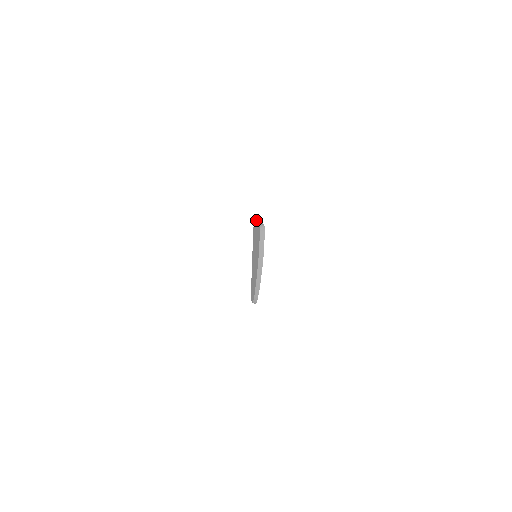
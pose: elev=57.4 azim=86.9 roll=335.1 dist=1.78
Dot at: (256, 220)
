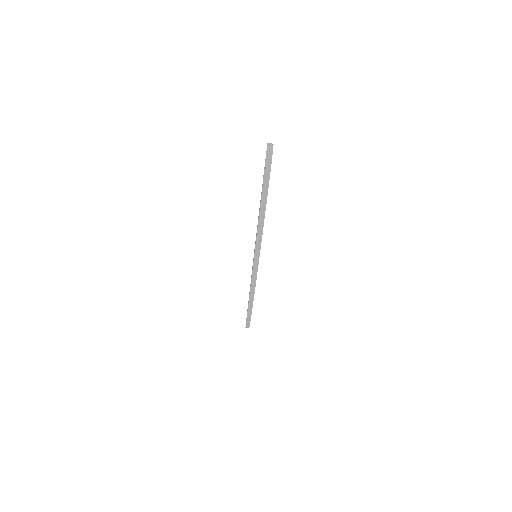
Dot at: occluded
